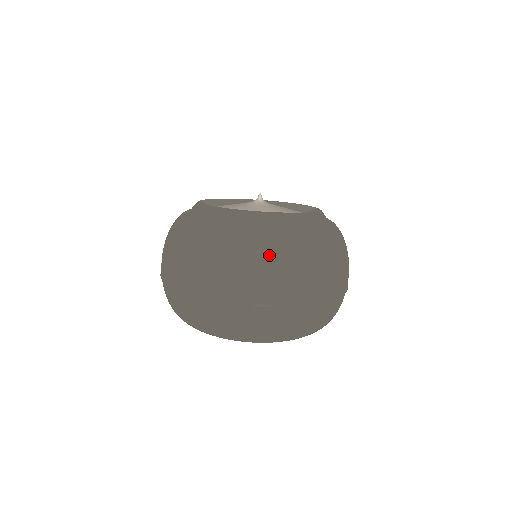
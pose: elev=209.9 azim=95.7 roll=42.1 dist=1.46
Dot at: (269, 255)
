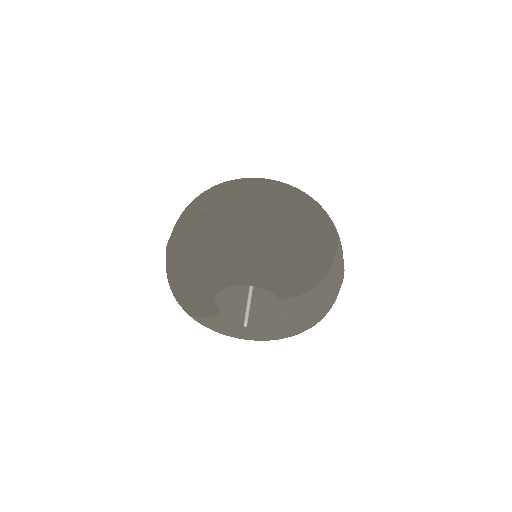
Dot at: (218, 186)
